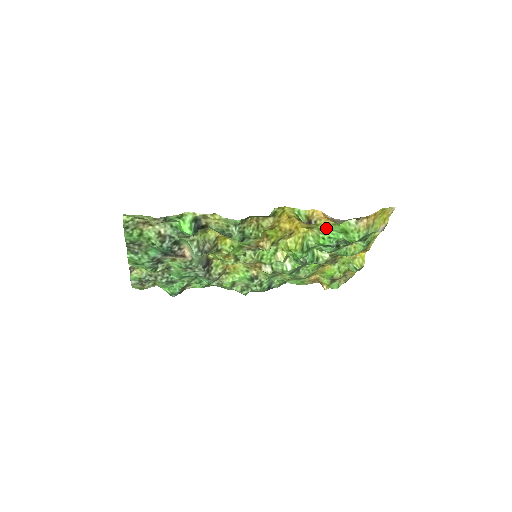
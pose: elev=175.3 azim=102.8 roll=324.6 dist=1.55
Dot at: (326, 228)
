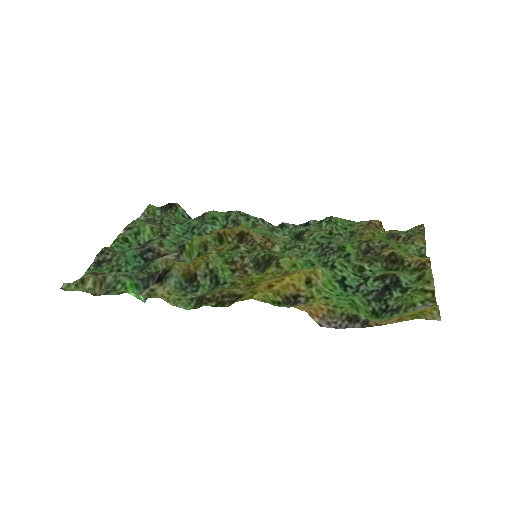
Dot at: (328, 297)
